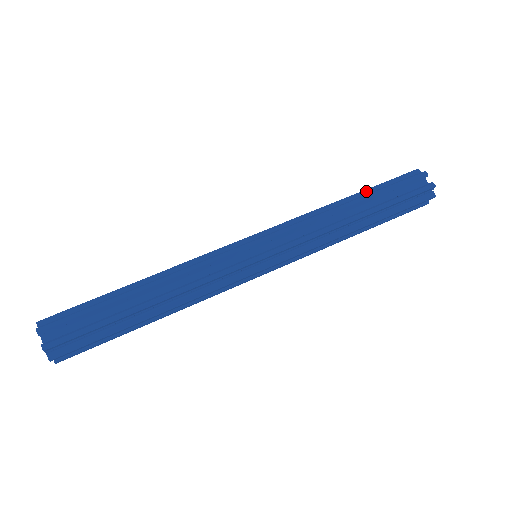
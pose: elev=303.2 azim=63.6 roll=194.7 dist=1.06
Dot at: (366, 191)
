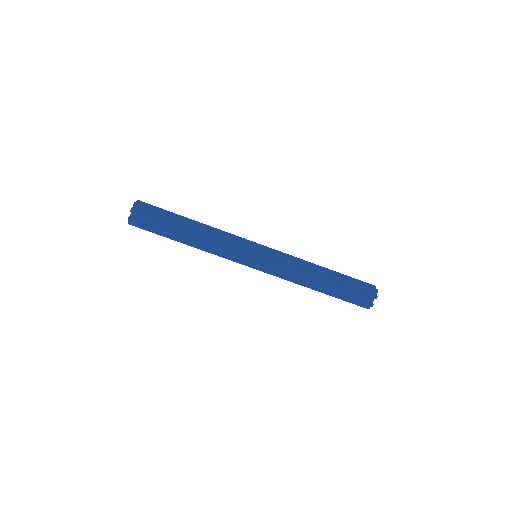
Dot at: (339, 277)
